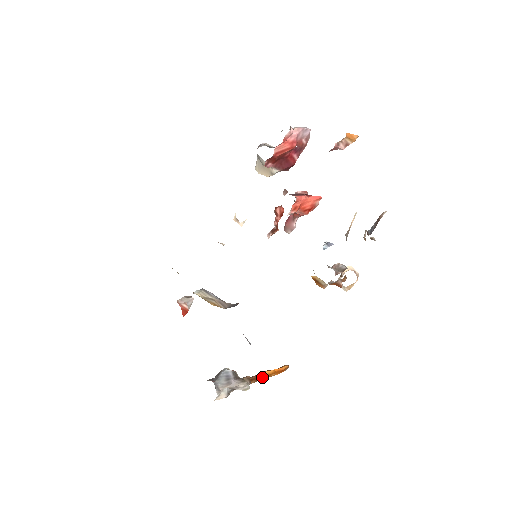
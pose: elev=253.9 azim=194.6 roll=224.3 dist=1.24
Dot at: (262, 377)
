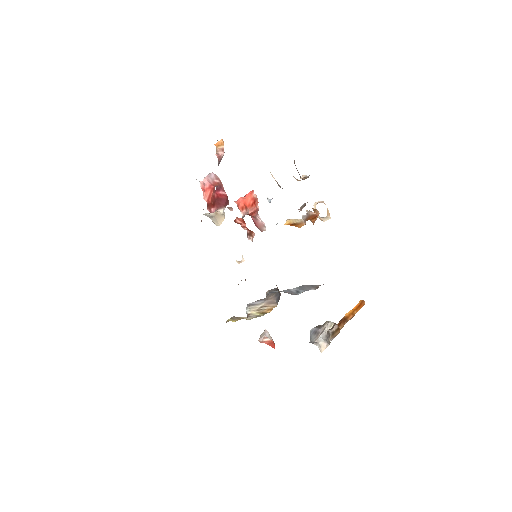
Dot at: (347, 319)
